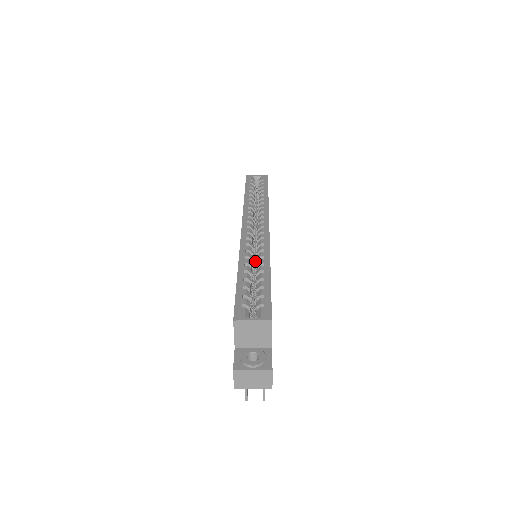
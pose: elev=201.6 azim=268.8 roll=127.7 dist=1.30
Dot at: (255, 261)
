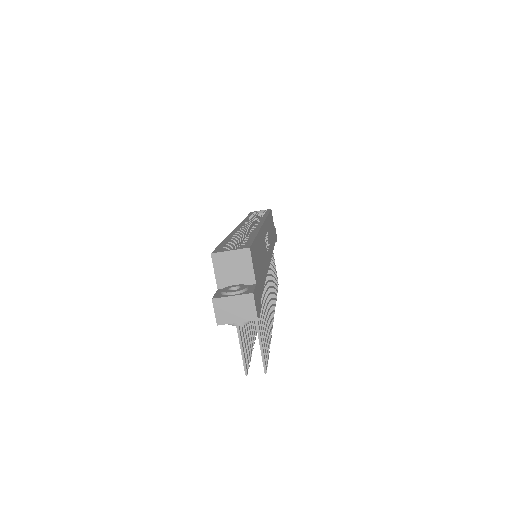
Dot at: occluded
